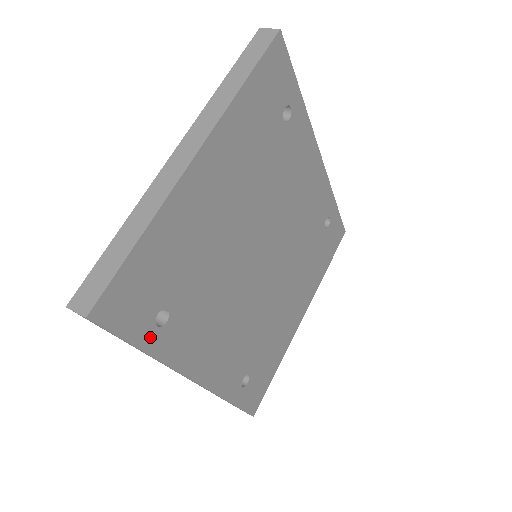
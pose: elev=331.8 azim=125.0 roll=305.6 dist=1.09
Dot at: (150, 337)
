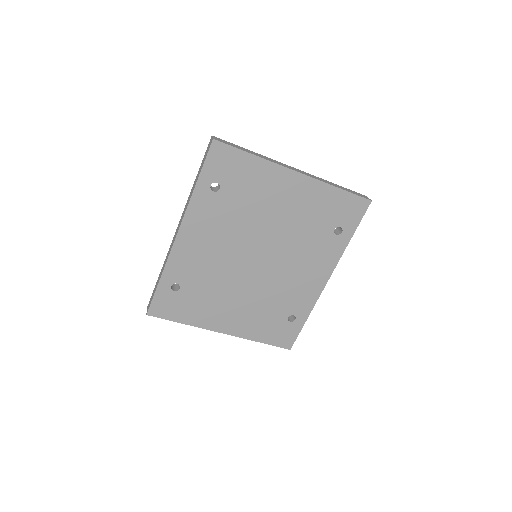
Dot at: (205, 183)
